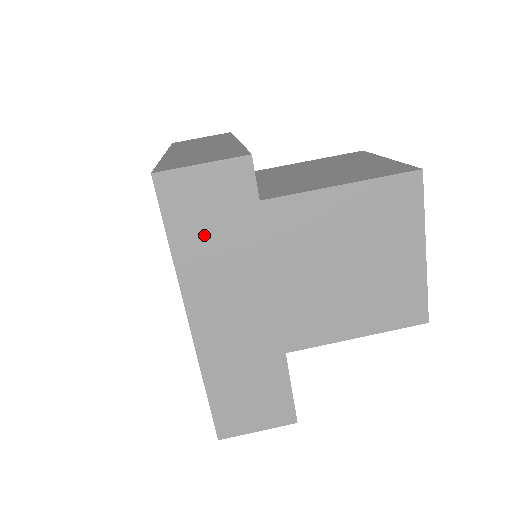
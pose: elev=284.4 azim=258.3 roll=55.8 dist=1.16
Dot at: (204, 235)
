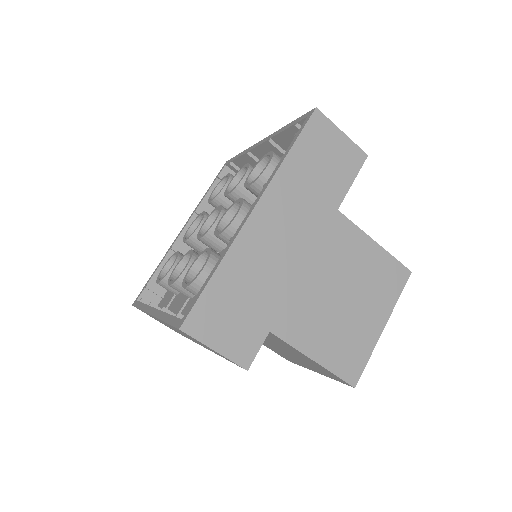
Dot at: occluded
